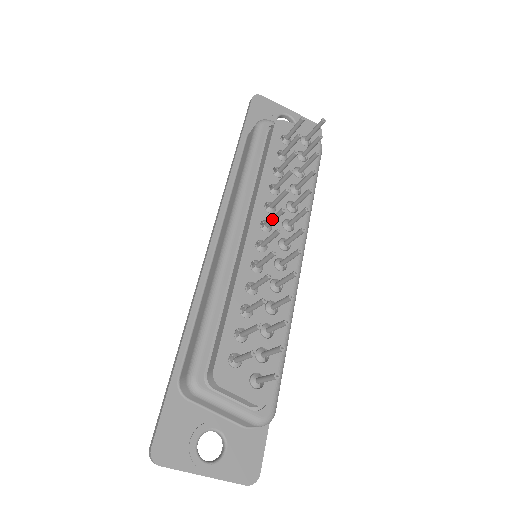
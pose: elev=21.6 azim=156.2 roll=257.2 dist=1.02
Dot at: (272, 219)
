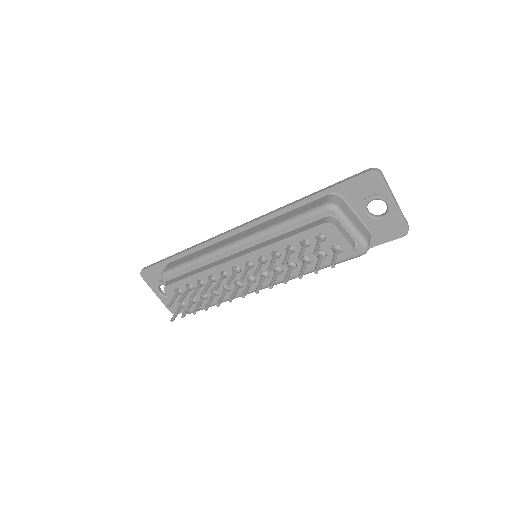
Dot at: (243, 272)
